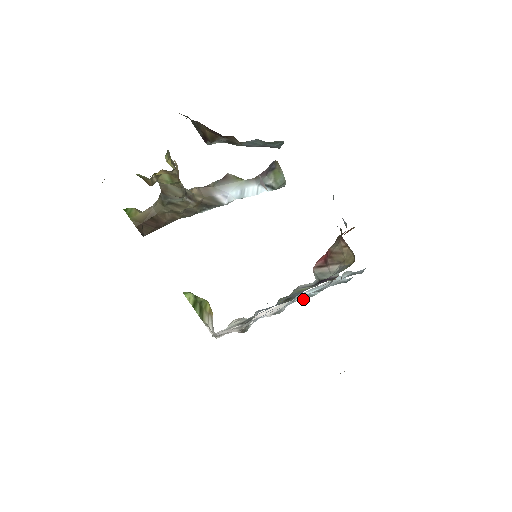
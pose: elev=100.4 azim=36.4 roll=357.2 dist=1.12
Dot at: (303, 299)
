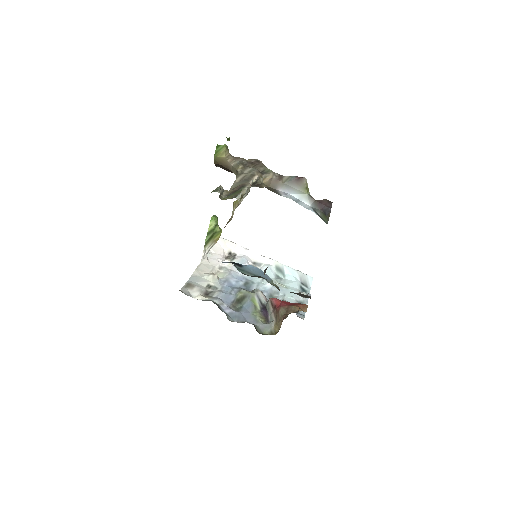
Dot at: (276, 273)
